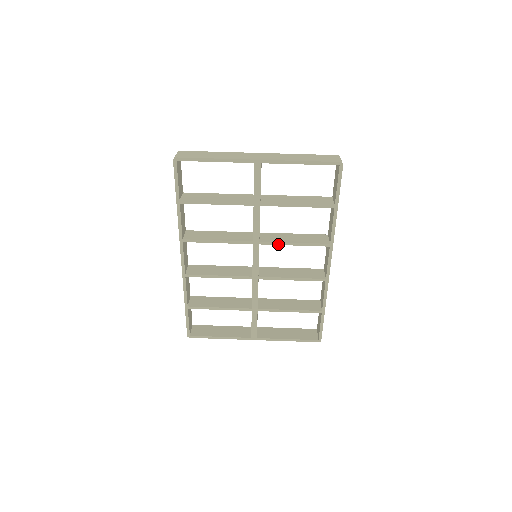
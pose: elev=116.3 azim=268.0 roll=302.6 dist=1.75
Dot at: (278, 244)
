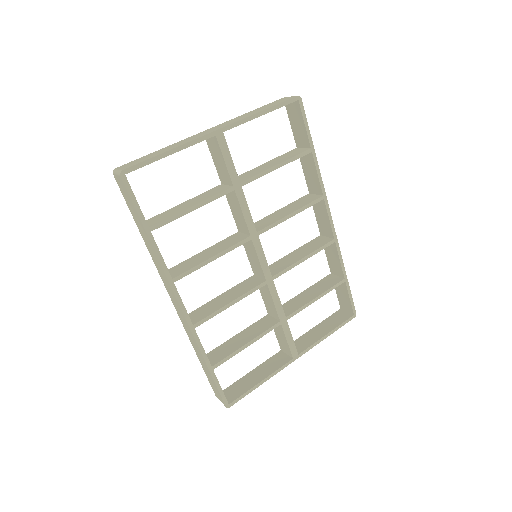
Dot at: (276, 224)
